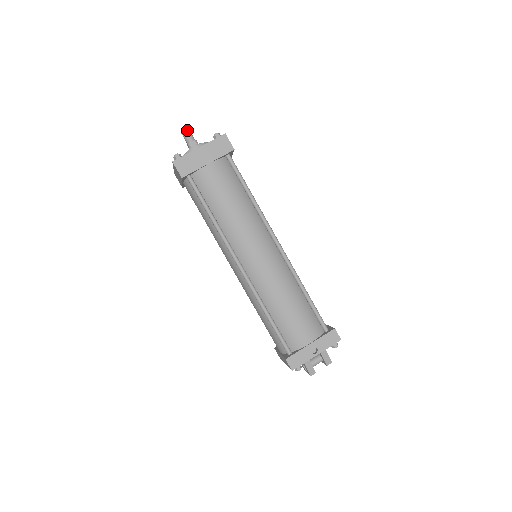
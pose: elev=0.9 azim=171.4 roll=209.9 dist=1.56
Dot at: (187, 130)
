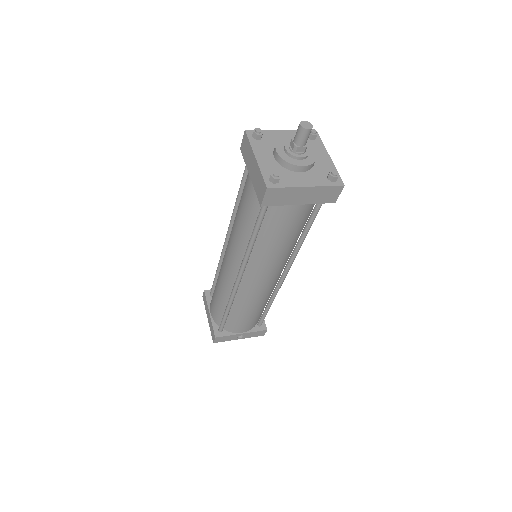
Dot at: (310, 131)
